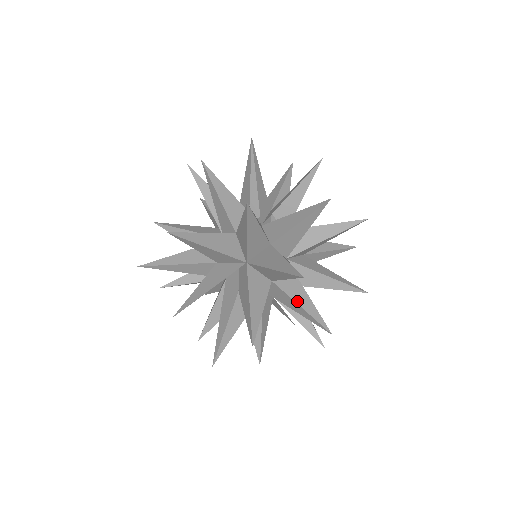
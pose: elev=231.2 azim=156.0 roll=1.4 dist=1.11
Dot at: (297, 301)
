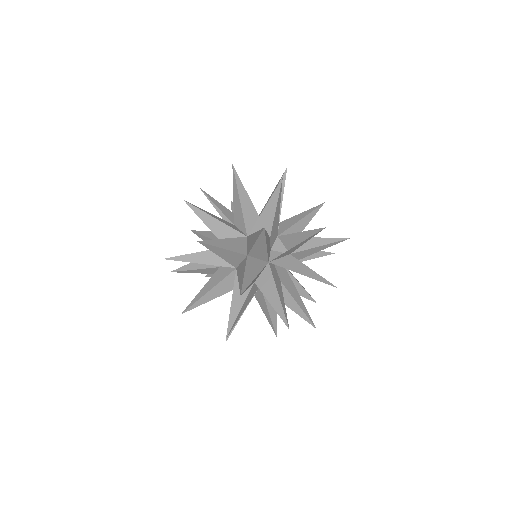
Dot at: occluded
